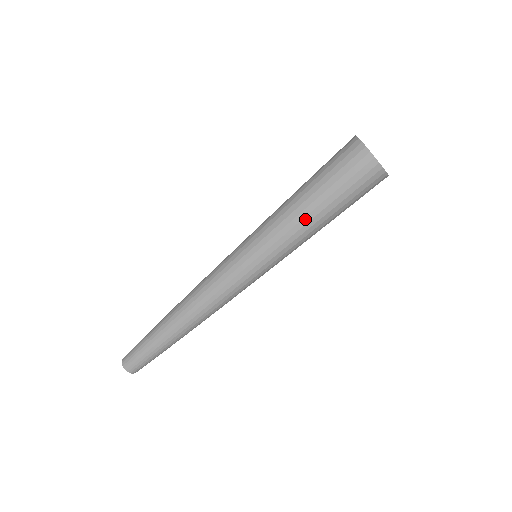
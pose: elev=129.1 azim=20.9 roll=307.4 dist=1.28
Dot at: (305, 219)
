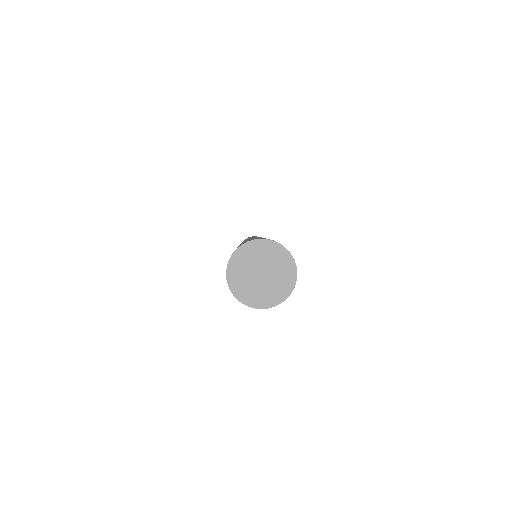
Dot at: occluded
